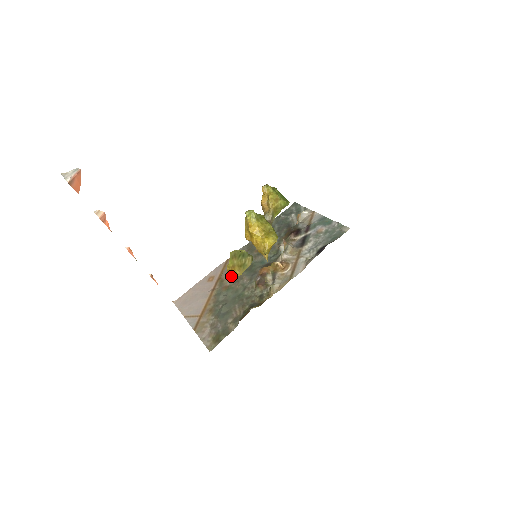
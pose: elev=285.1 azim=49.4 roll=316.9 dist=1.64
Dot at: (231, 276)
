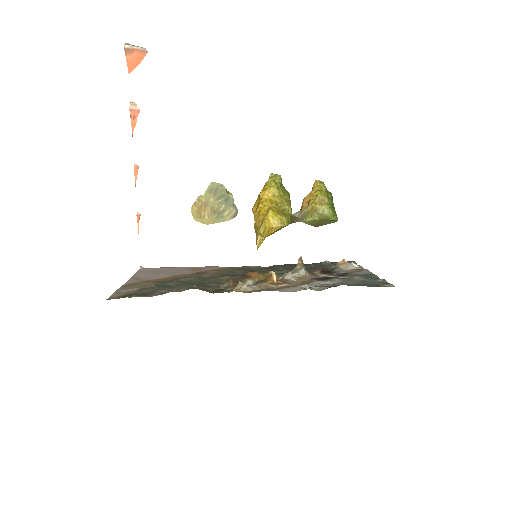
Dot at: (195, 215)
